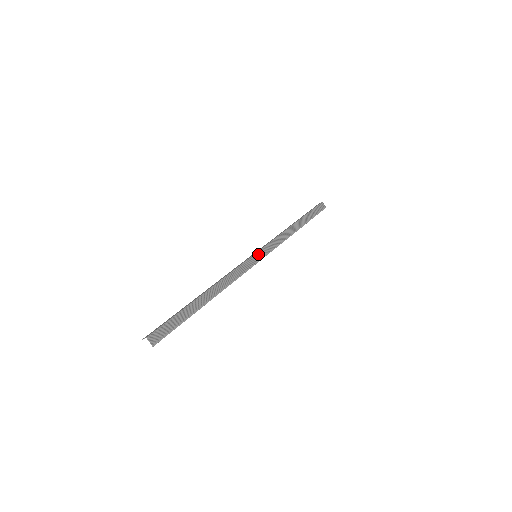
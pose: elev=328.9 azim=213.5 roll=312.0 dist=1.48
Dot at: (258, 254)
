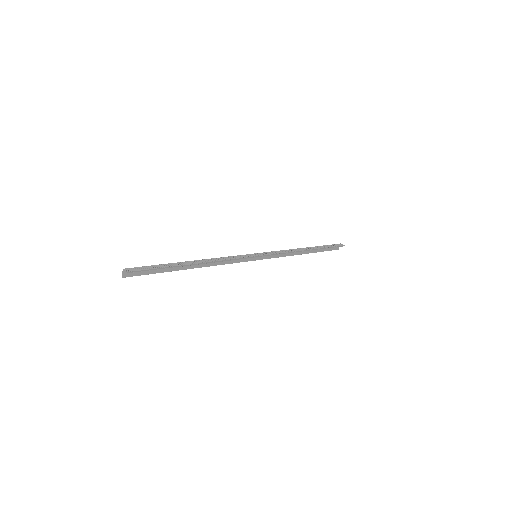
Dot at: (257, 254)
